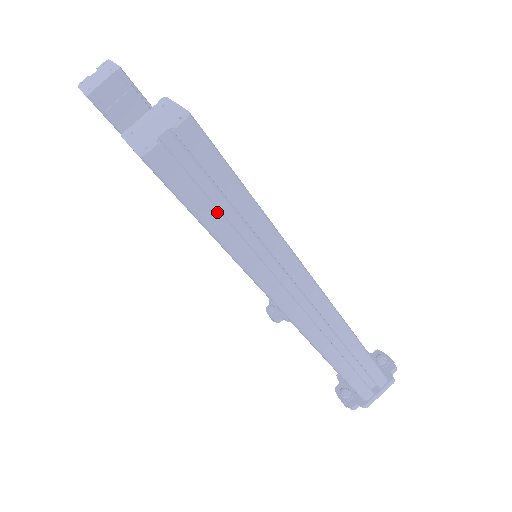
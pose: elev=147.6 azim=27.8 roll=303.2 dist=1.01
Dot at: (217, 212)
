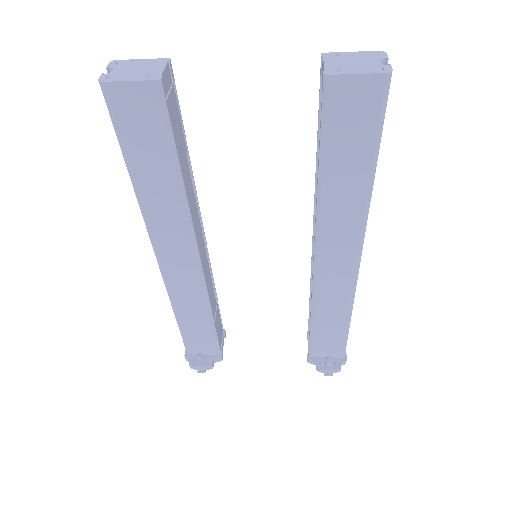
Dot at: occluded
